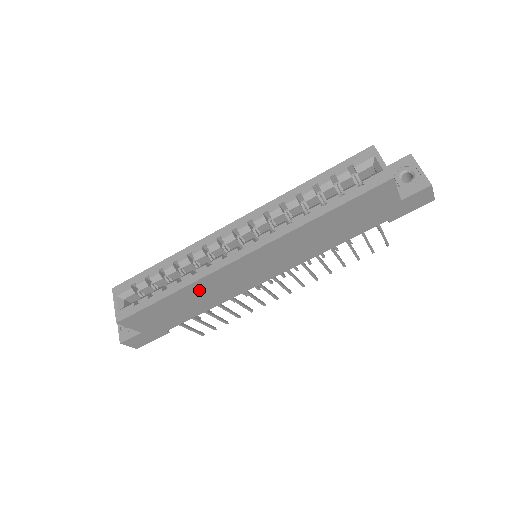
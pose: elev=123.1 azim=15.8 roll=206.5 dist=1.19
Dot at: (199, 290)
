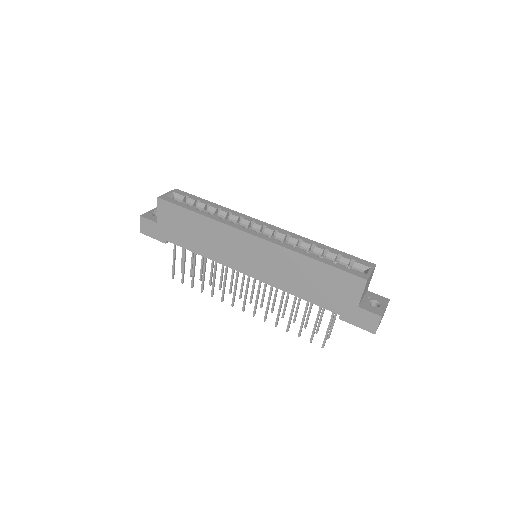
Dot at: (212, 230)
